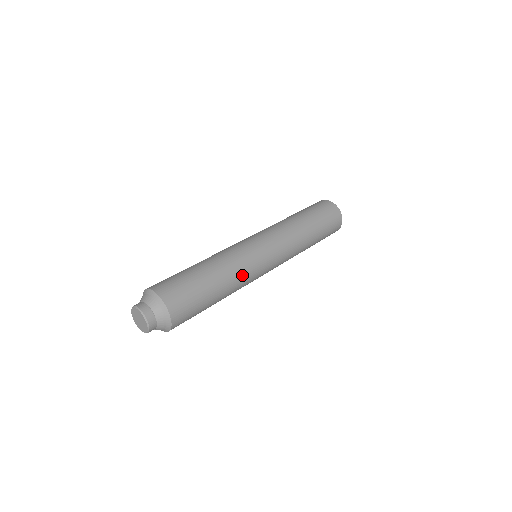
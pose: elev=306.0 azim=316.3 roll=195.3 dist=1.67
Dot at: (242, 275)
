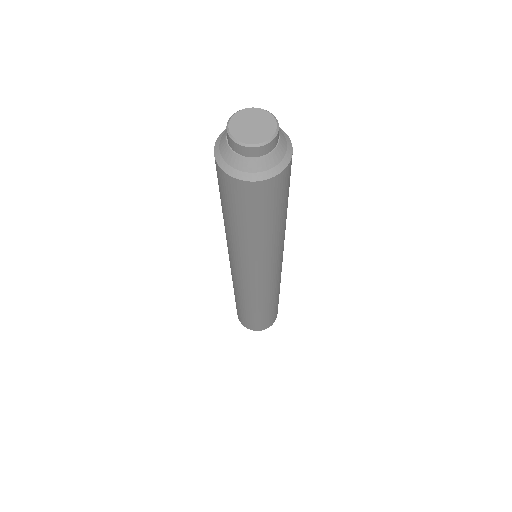
Dot at: occluded
